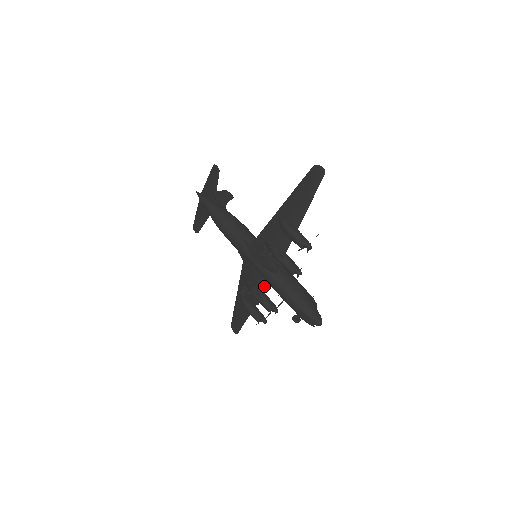
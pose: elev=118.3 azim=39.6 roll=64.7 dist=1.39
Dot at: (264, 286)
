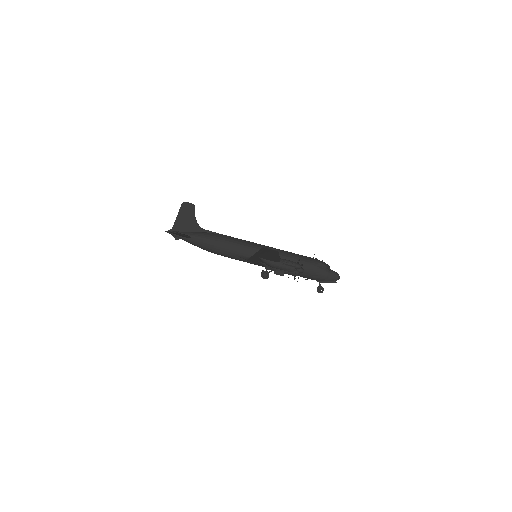
Dot at: occluded
